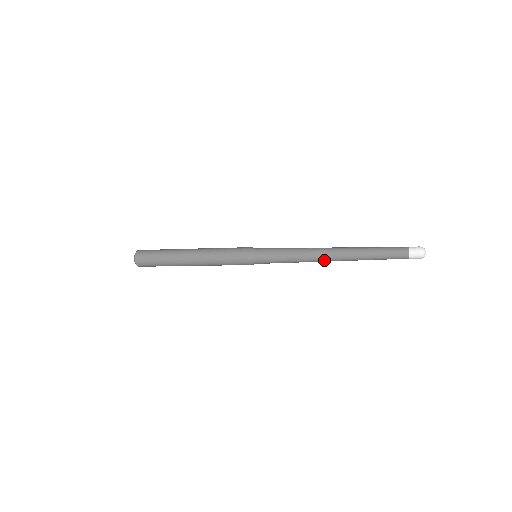
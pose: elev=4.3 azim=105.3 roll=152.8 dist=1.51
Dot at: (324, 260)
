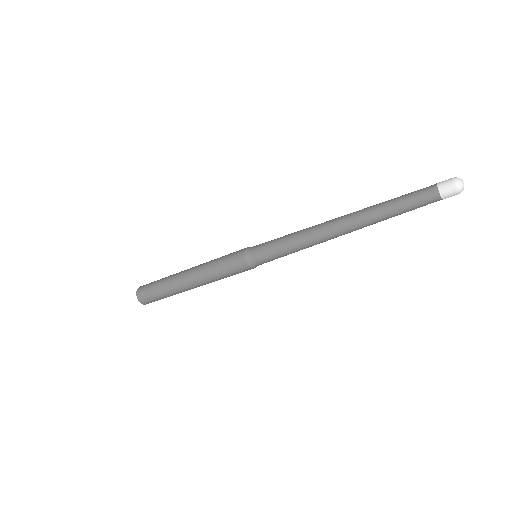
Dot at: (330, 232)
